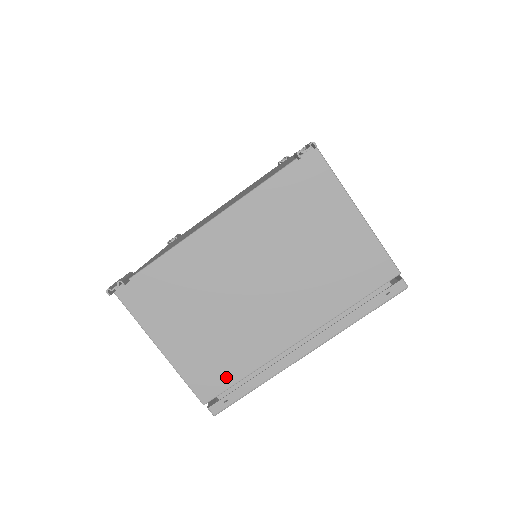
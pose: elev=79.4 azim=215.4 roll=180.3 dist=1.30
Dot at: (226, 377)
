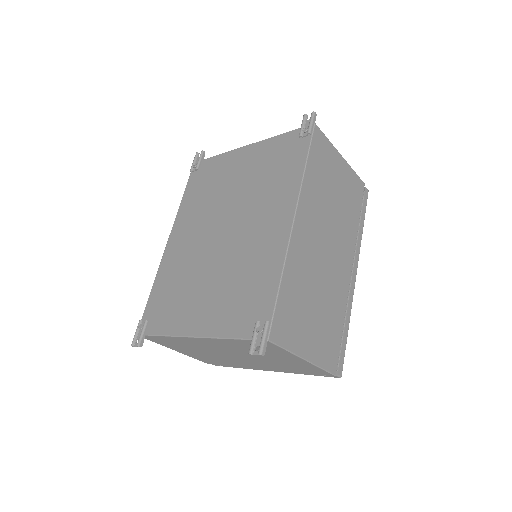
Dot at: (219, 363)
